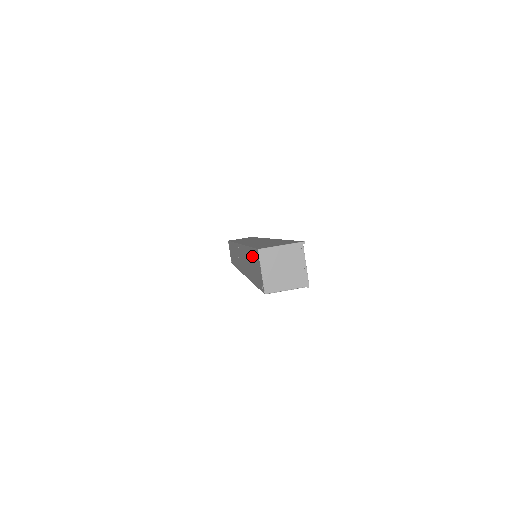
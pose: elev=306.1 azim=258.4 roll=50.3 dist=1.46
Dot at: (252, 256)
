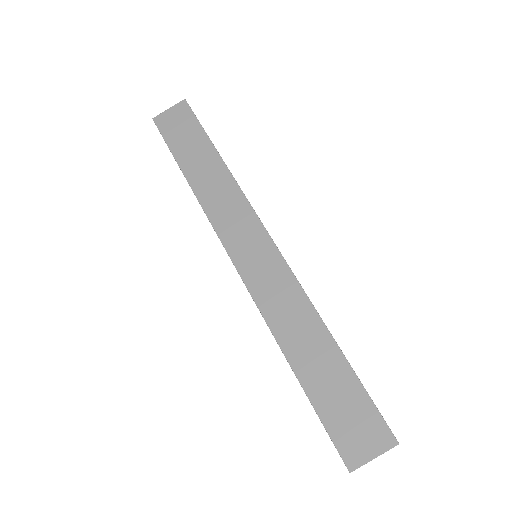
Dot at: occluded
